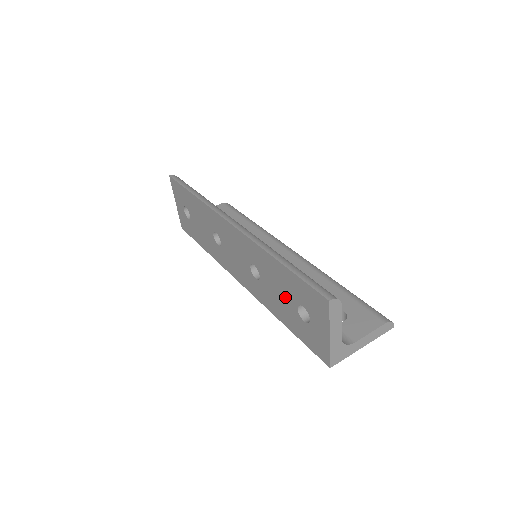
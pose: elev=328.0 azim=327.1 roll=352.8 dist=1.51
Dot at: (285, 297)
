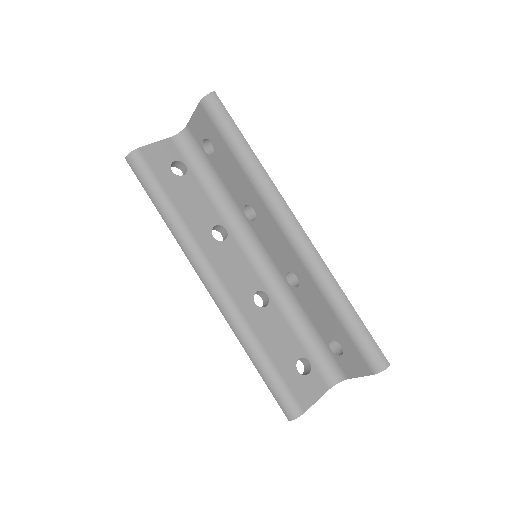
Dot at: occluded
